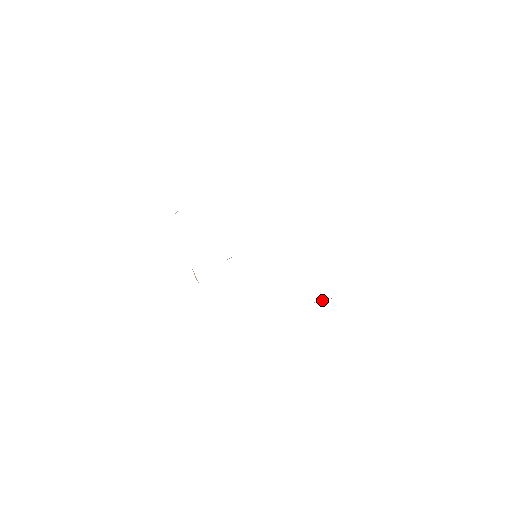
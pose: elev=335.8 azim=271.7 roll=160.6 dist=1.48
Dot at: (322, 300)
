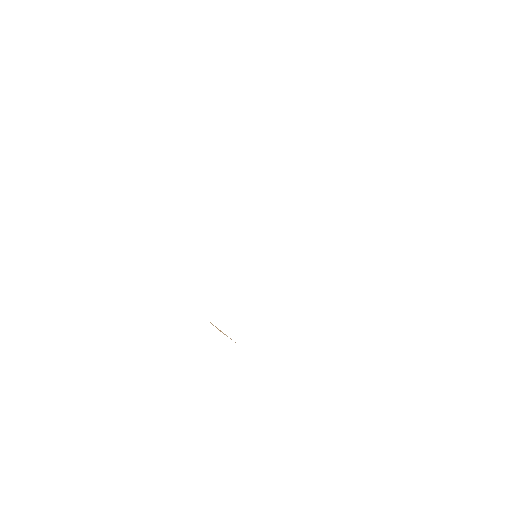
Dot at: occluded
